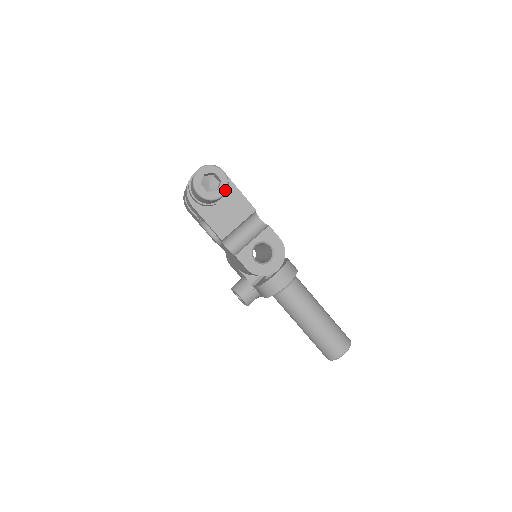
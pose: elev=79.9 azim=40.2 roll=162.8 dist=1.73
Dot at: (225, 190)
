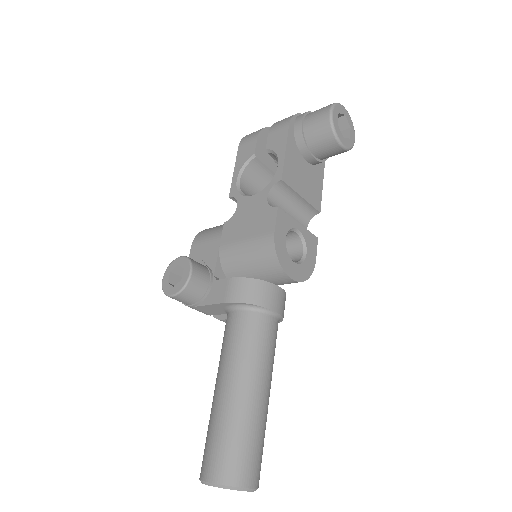
Dot at: (347, 147)
